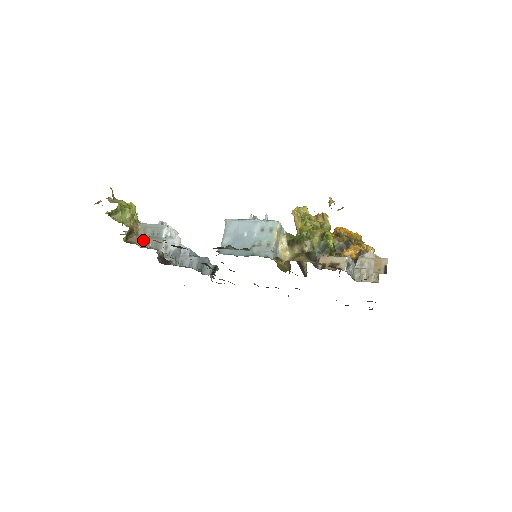
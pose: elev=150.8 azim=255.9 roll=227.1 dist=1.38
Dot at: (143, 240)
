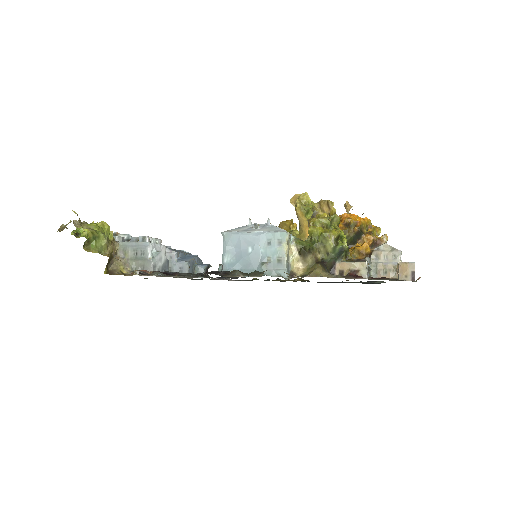
Dot at: (126, 263)
